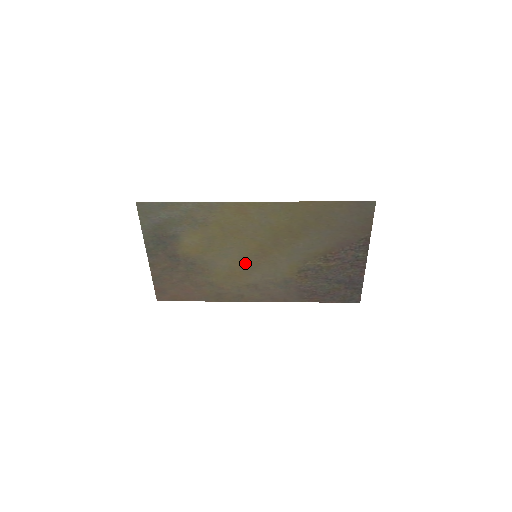
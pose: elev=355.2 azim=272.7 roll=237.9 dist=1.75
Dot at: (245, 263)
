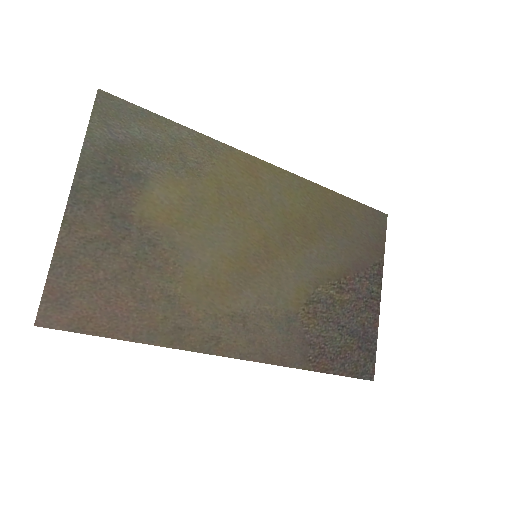
Dot at: (237, 266)
